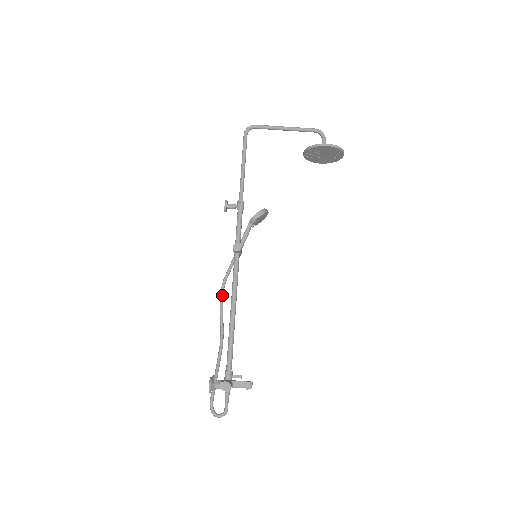
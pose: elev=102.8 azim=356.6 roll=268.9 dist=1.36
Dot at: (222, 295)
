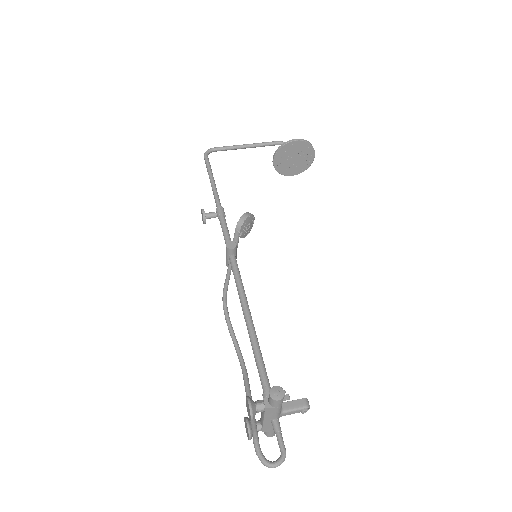
Dot at: (226, 310)
